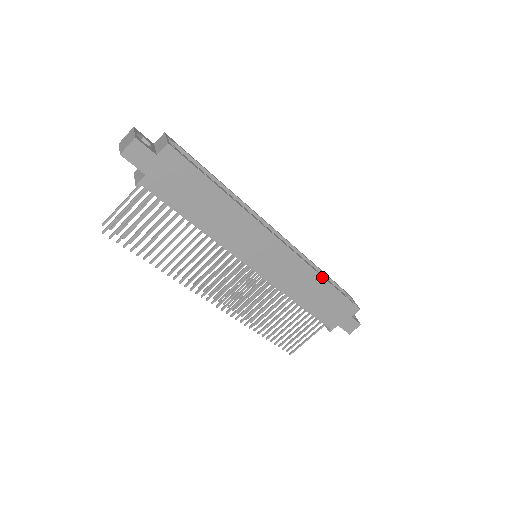
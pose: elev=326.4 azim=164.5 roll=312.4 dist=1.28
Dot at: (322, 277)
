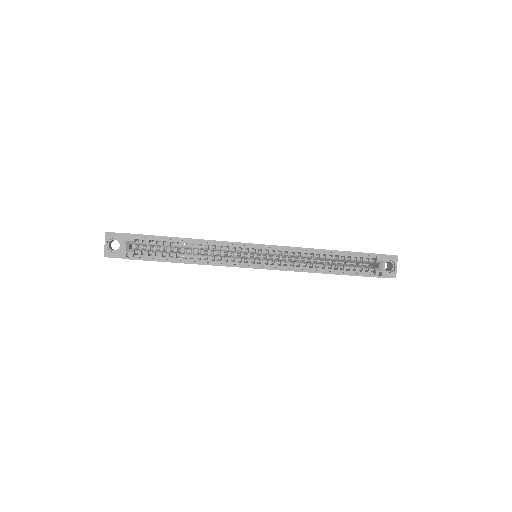
Dot at: occluded
